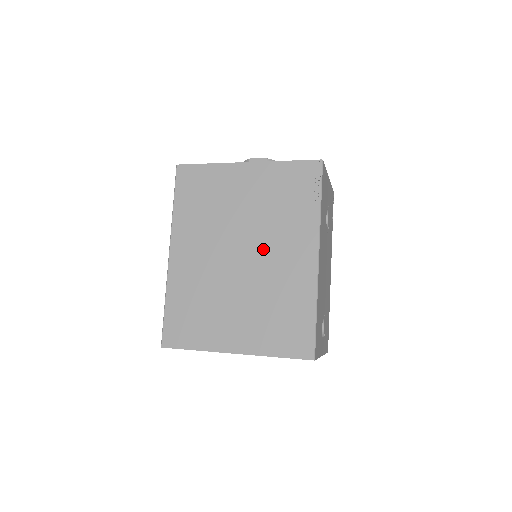
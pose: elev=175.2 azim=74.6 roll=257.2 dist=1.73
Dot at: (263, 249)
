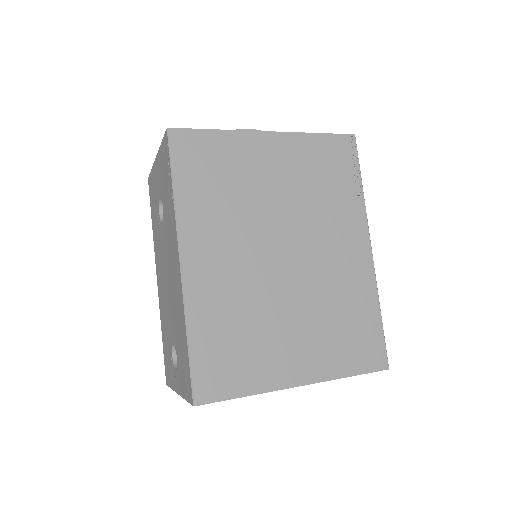
Dot at: (311, 244)
